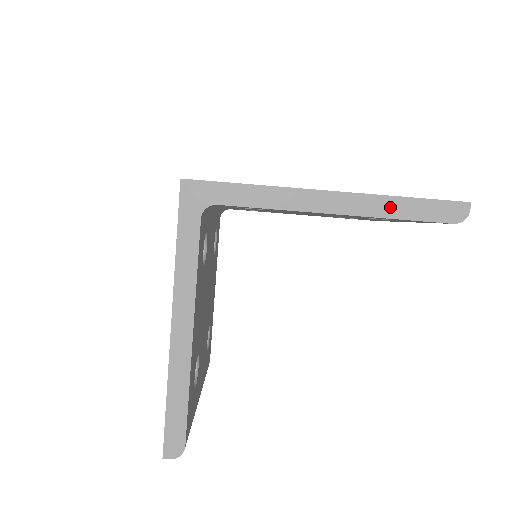
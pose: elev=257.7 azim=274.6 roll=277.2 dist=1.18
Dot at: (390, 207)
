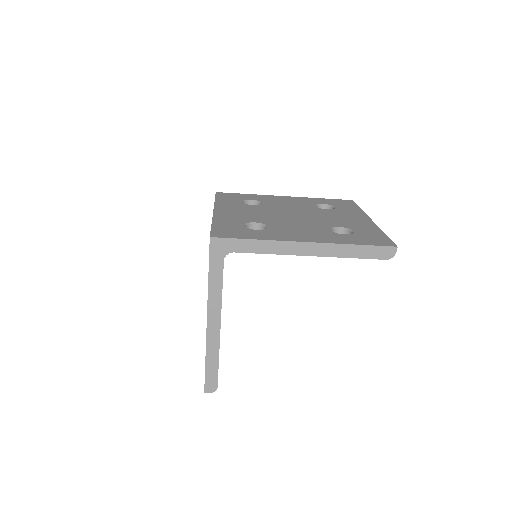
Dot at: (346, 251)
